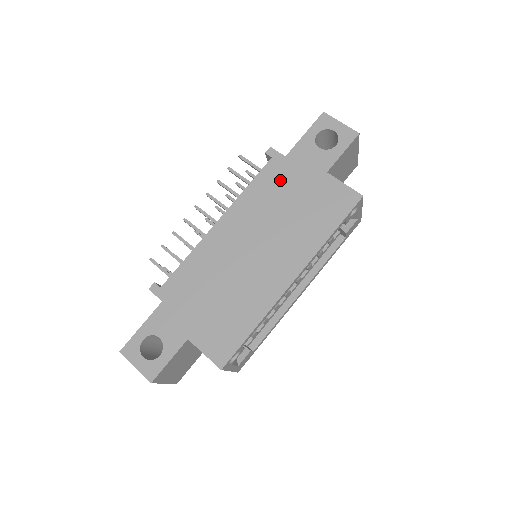
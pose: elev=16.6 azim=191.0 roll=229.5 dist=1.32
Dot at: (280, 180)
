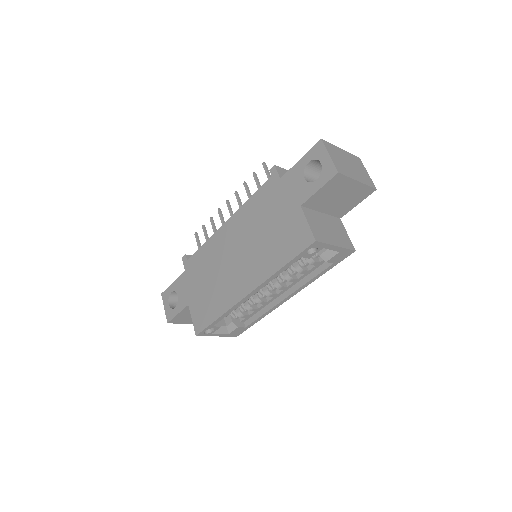
Dot at: (269, 201)
